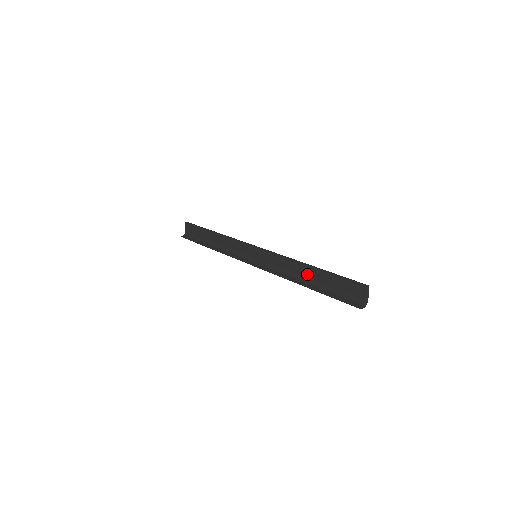
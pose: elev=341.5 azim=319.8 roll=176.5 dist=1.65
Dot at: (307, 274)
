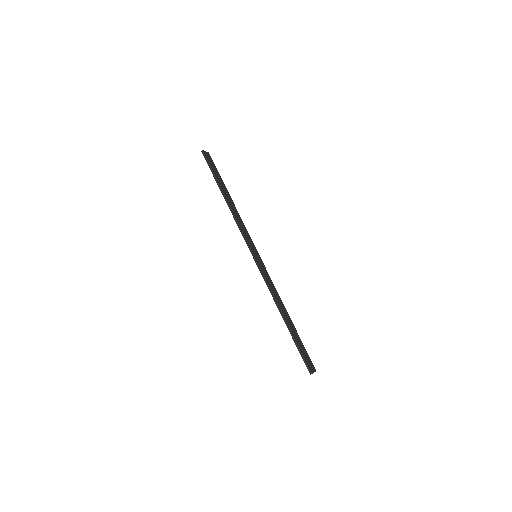
Dot at: (285, 315)
